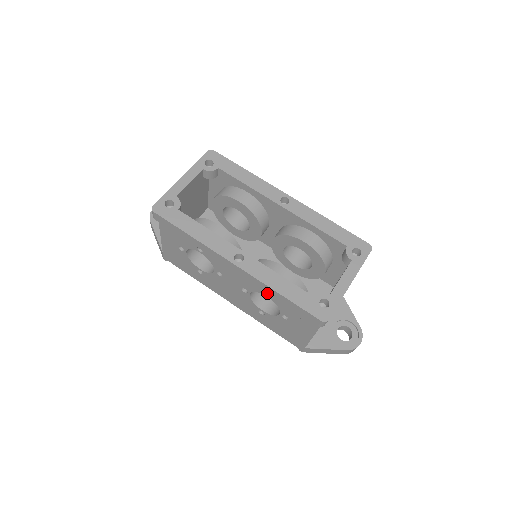
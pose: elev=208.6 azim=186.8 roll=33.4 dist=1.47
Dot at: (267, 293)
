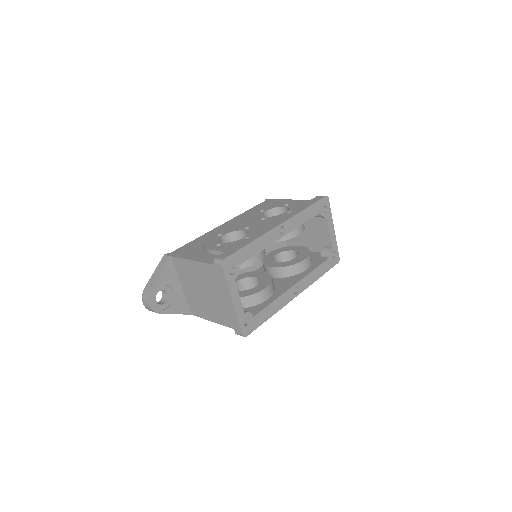
Dot at: occluded
